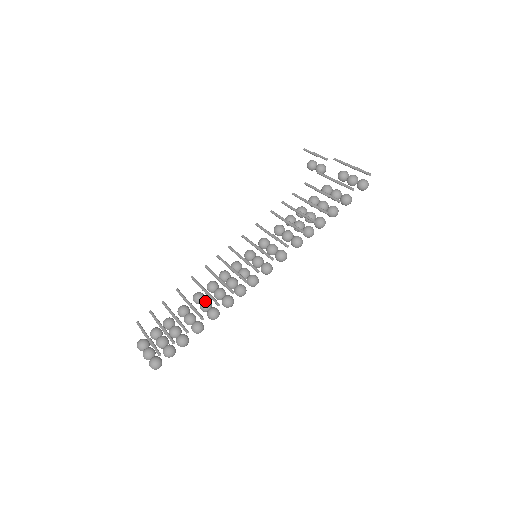
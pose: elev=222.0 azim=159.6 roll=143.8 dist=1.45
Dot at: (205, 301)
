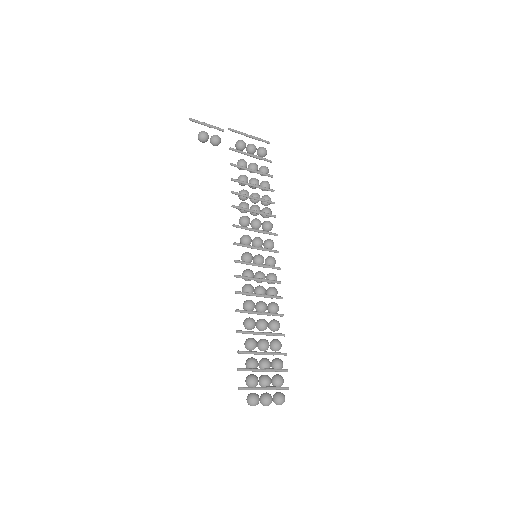
Dot at: (265, 321)
